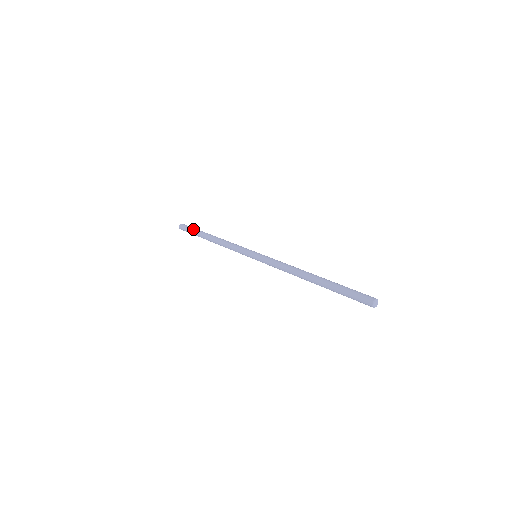
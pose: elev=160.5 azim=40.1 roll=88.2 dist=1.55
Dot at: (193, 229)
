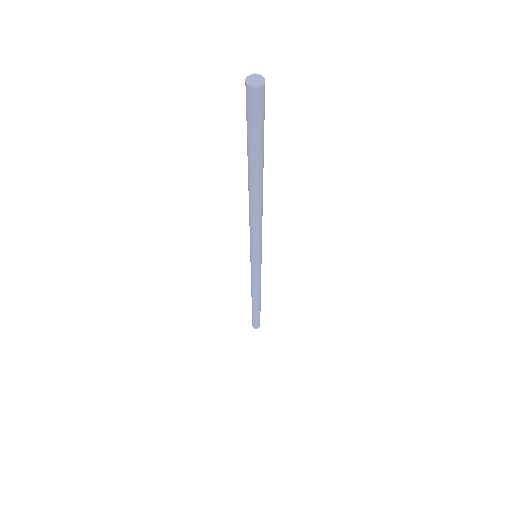
Dot at: occluded
